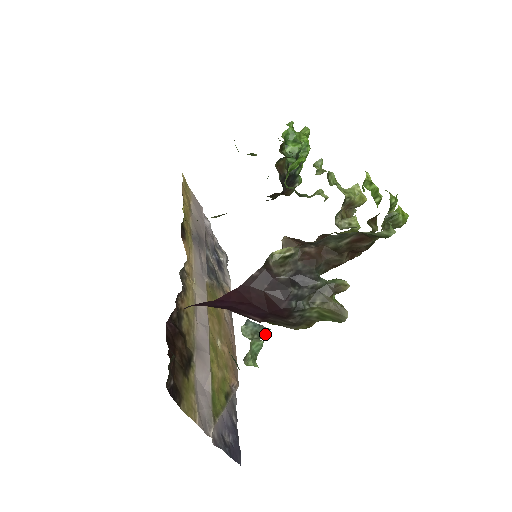
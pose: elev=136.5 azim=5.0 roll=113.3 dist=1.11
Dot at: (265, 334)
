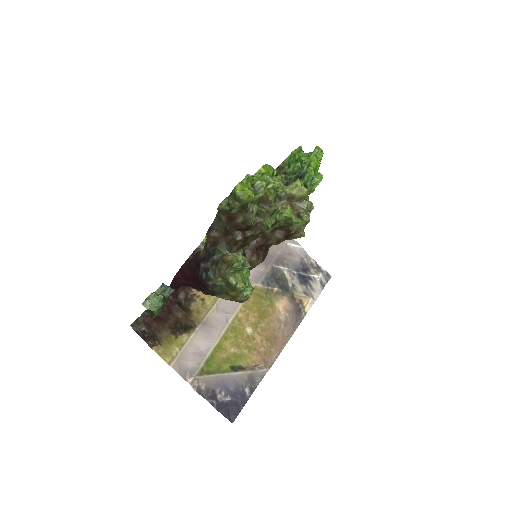
Dot at: (171, 293)
